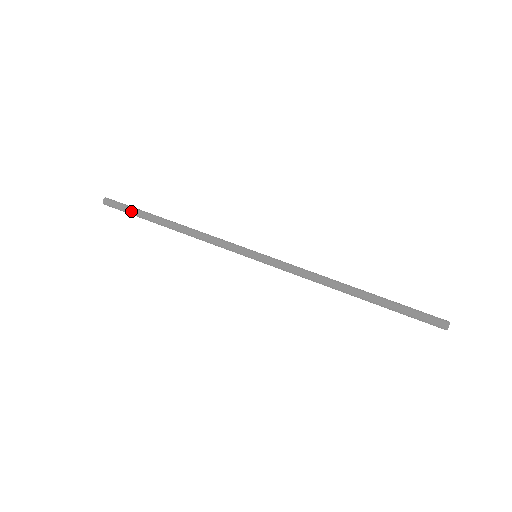
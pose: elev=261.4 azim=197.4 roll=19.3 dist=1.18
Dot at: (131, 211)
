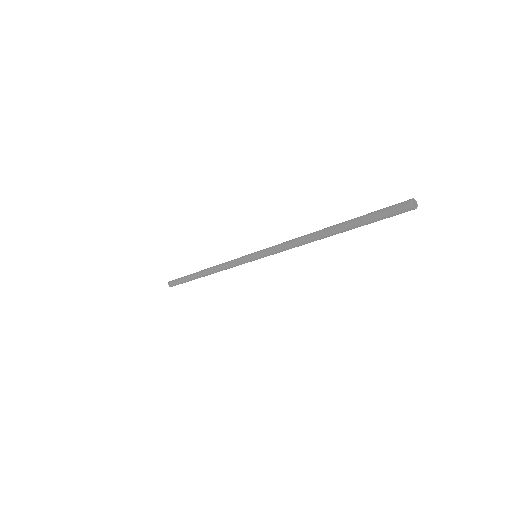
Dot at: (182, 279)
